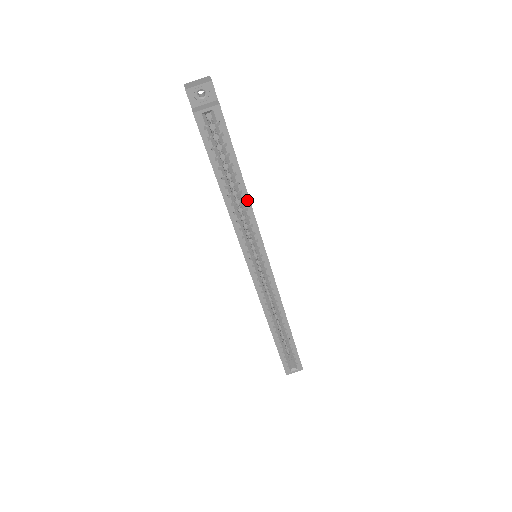
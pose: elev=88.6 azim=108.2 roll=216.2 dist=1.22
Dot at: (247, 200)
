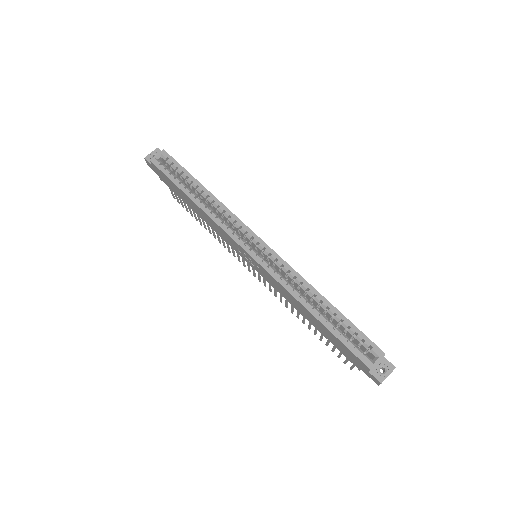
Dot at: (210, 195)
